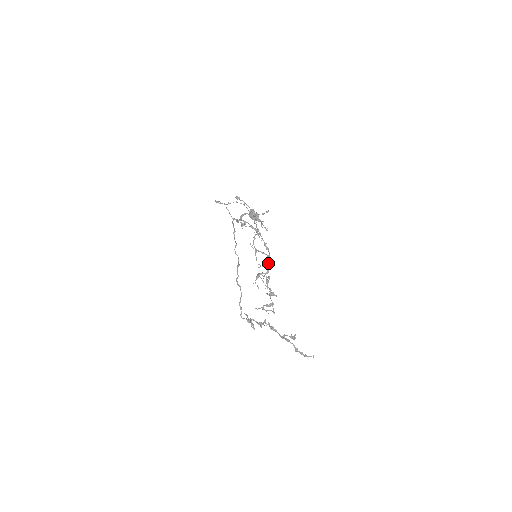
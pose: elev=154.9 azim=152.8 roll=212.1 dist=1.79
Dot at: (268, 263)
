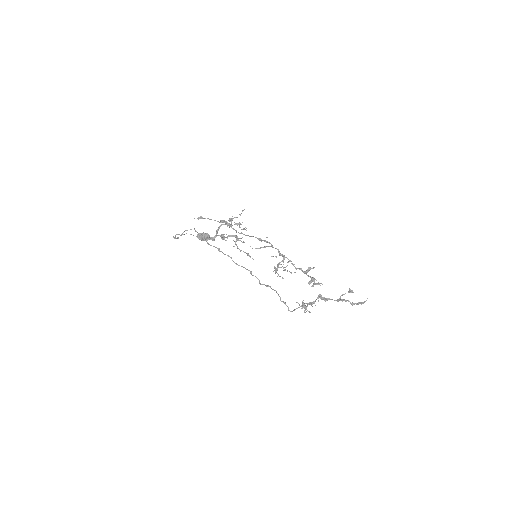
Dot at: (278, 251)
